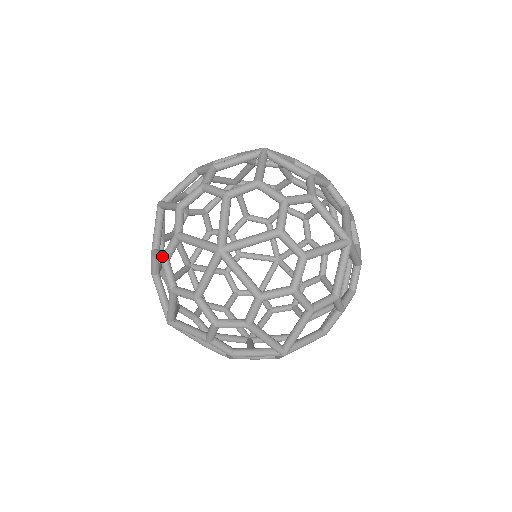
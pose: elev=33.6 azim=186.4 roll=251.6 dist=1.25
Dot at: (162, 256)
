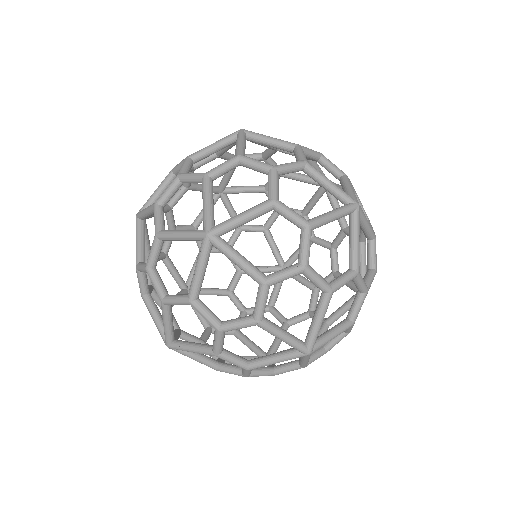
Dot at: occluded
